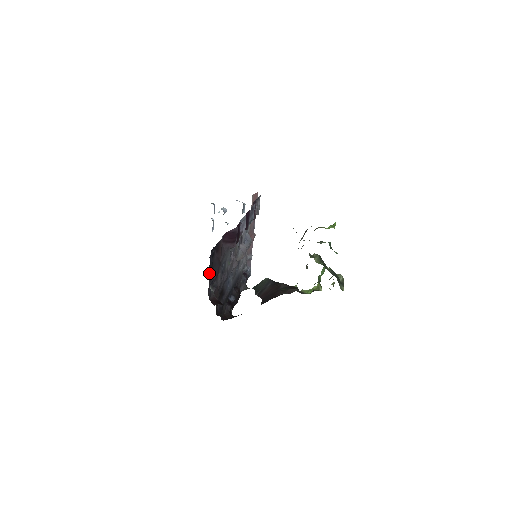
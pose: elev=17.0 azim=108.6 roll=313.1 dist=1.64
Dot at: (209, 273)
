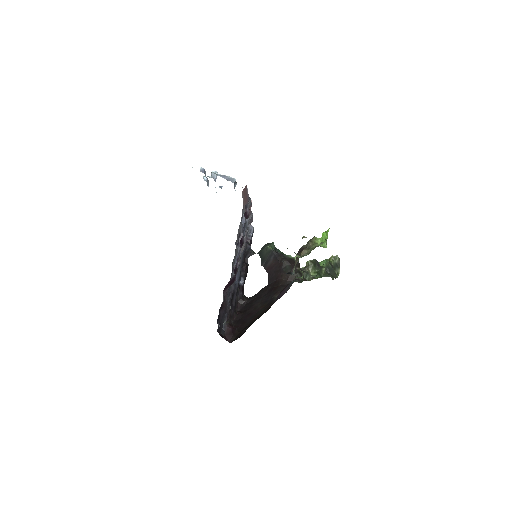
Dot at: (219, 332)
